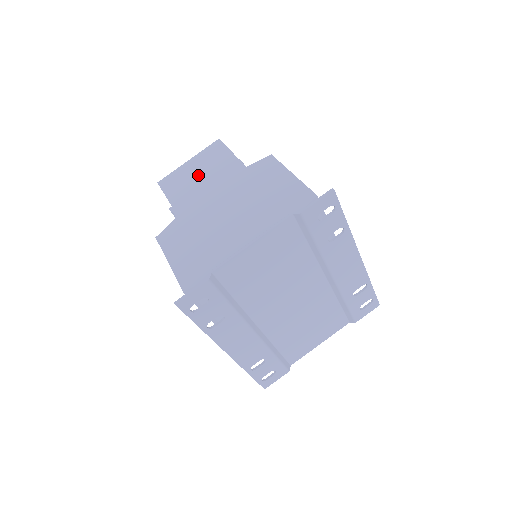
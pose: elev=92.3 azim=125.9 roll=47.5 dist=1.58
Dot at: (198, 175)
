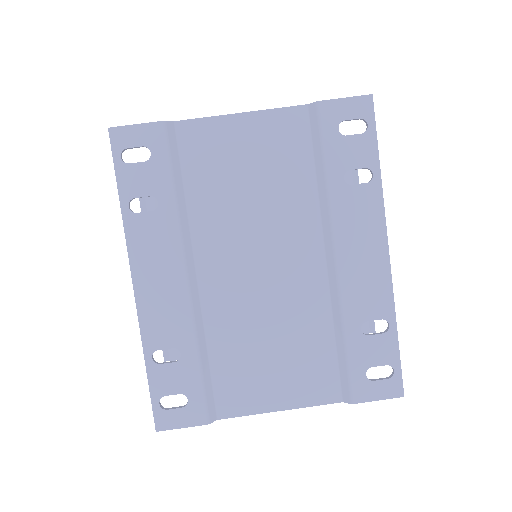
Dot at: occluded
